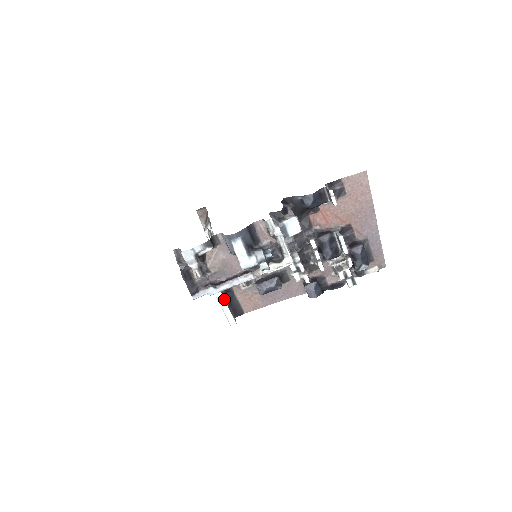
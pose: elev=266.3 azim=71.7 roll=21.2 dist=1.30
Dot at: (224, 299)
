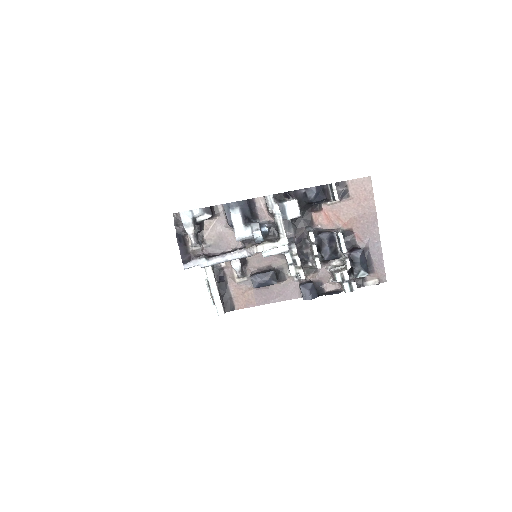
Dot at: (216, 285)
